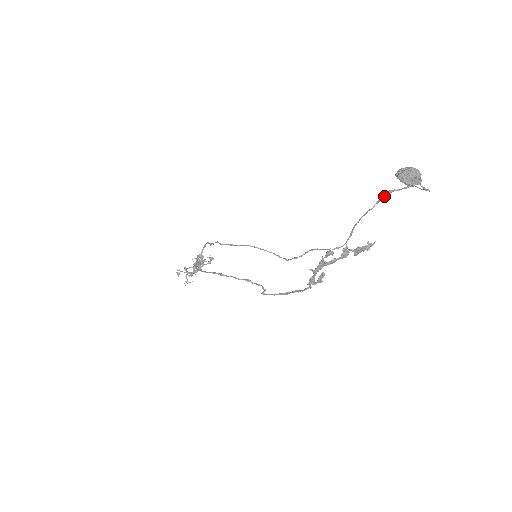
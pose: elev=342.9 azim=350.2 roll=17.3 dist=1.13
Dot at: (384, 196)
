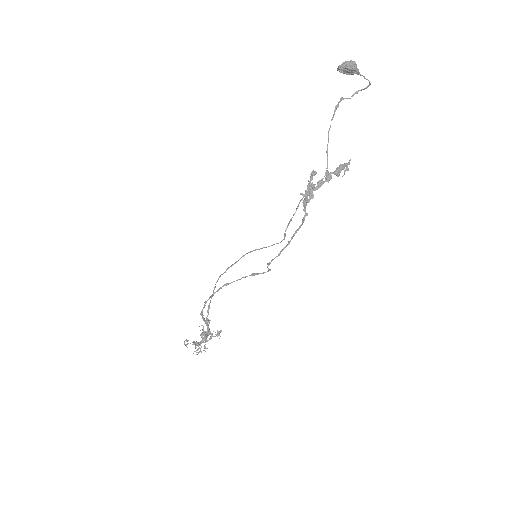
Dot at: (338, 102)
